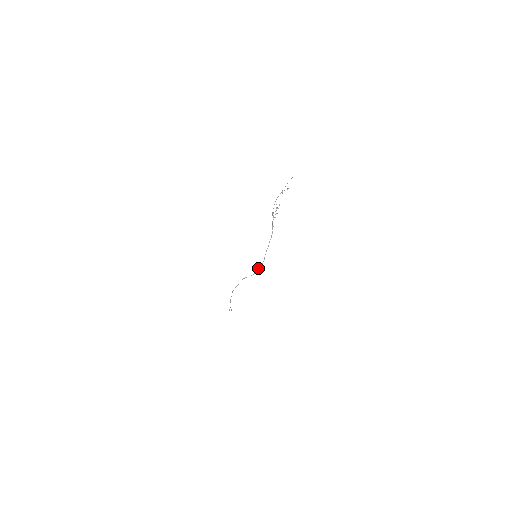
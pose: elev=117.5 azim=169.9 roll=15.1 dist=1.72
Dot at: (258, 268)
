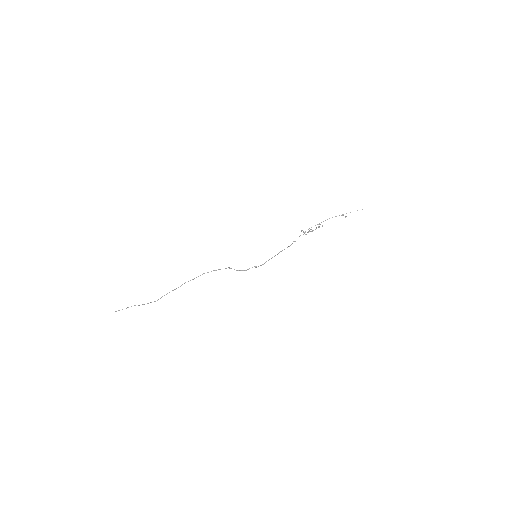
Dot at: occluded
